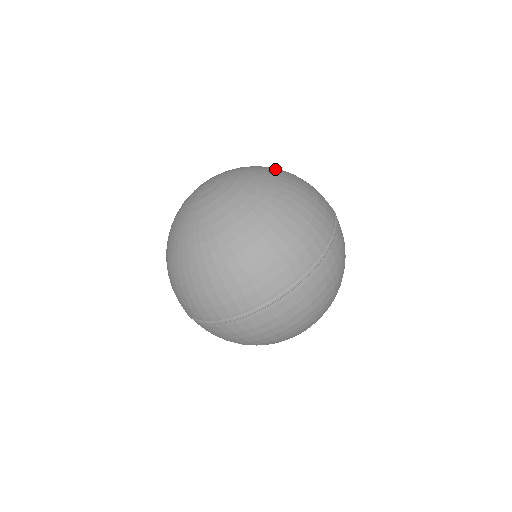
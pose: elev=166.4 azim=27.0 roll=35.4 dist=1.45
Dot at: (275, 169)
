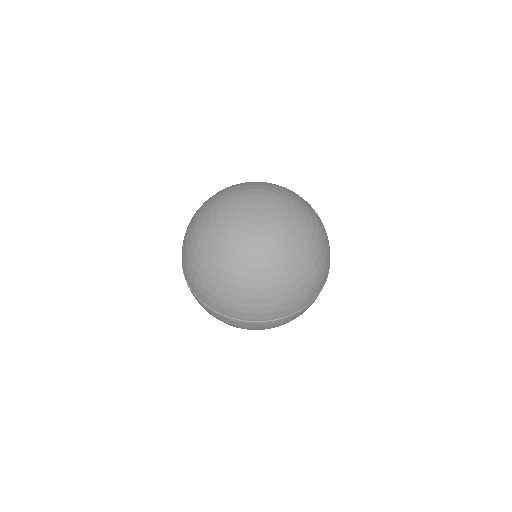
Dot at: (297, 195)
